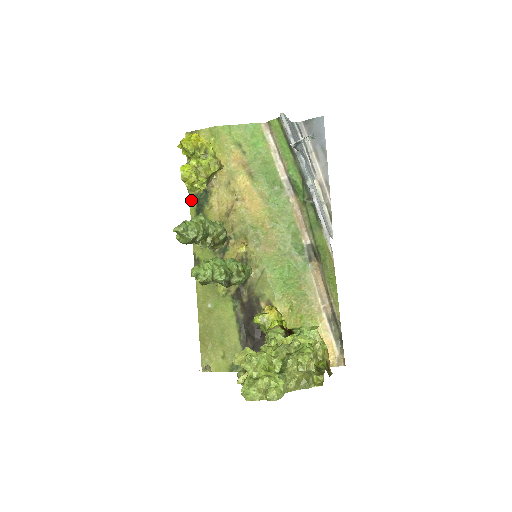
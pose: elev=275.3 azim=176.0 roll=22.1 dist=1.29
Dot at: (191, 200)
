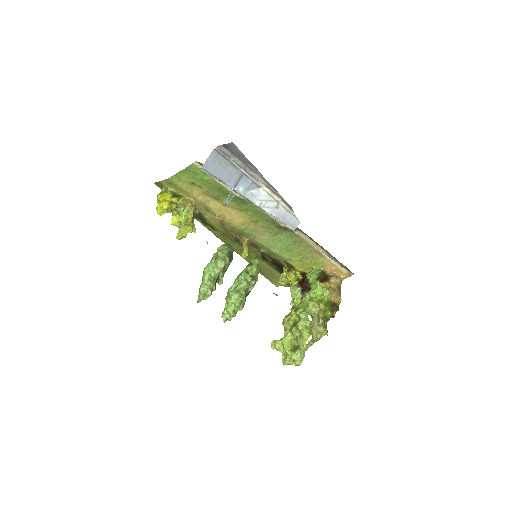
Dot at: (195, 218)
